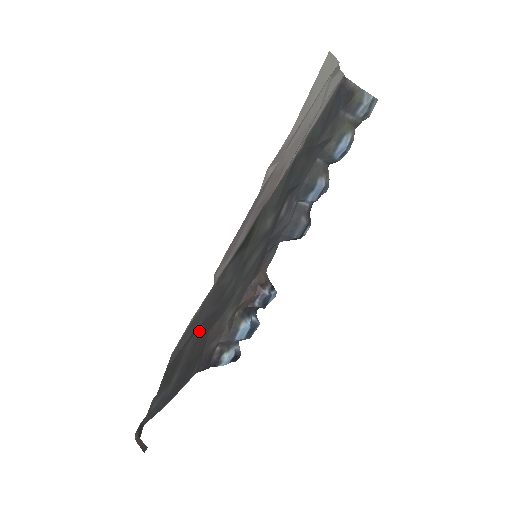
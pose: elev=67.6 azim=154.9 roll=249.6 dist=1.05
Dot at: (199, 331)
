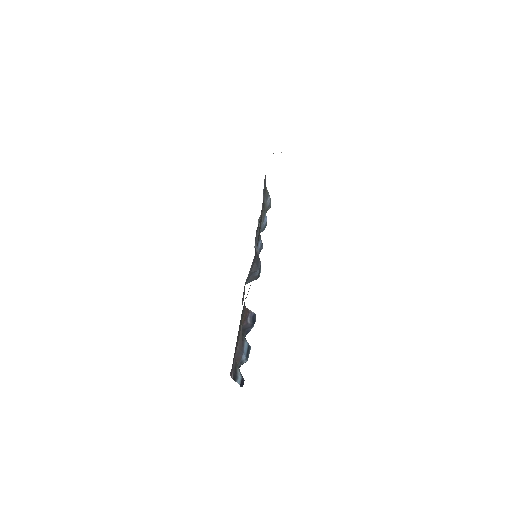
Dot at: occluded
